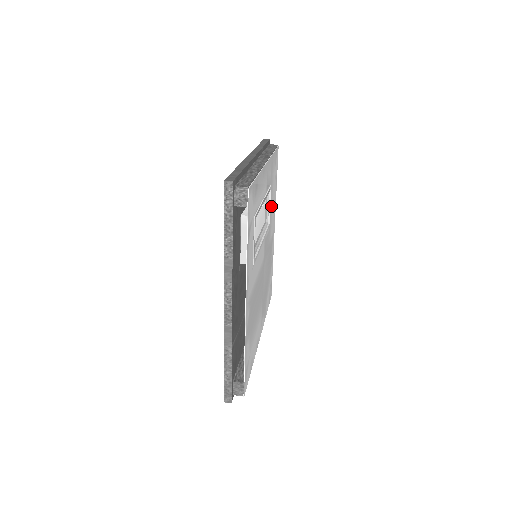
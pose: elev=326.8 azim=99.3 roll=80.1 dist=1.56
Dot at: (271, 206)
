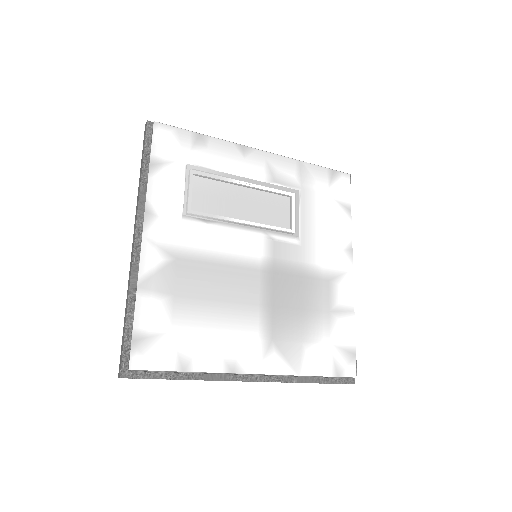
Dot at: (312, 222)
